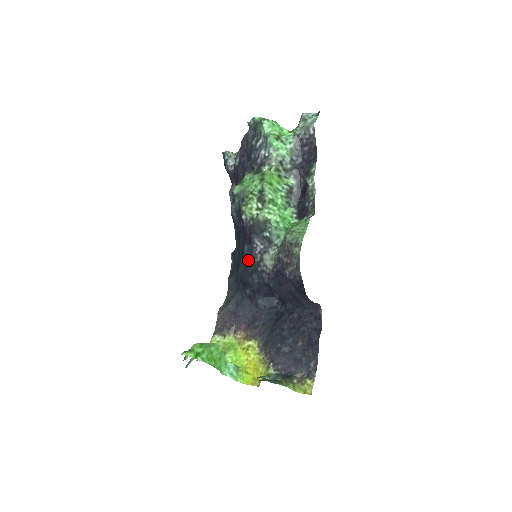
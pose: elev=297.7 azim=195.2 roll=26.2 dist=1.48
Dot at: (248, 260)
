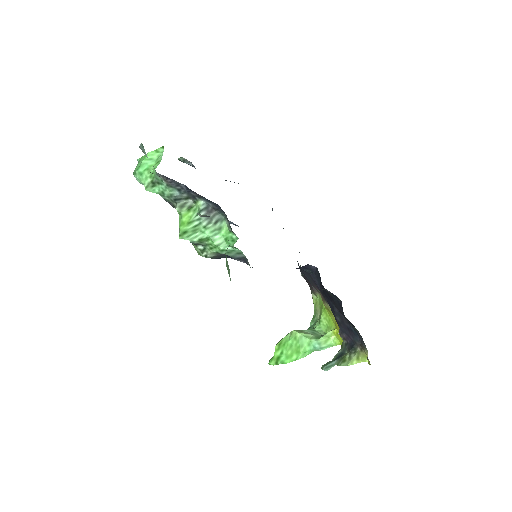
Dot at: occluded
